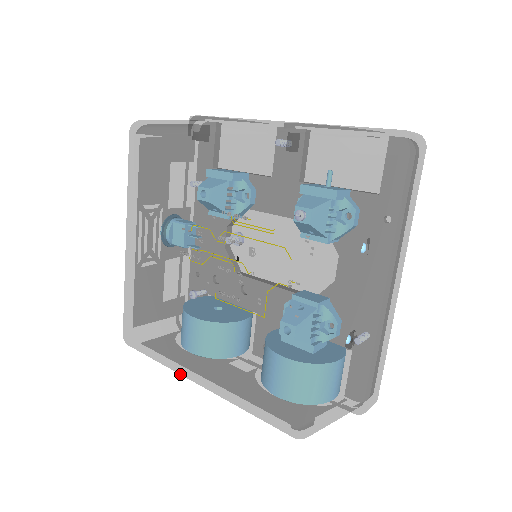
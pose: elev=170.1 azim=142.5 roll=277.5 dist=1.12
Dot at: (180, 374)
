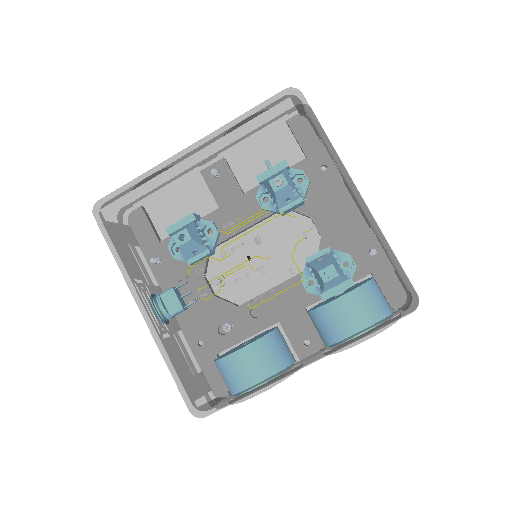
Dot at: (279, 376)
